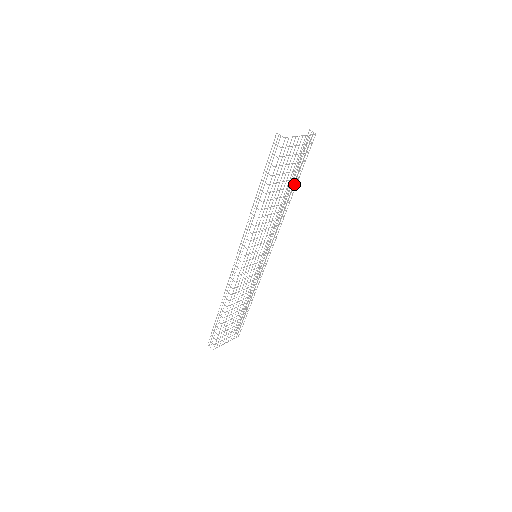
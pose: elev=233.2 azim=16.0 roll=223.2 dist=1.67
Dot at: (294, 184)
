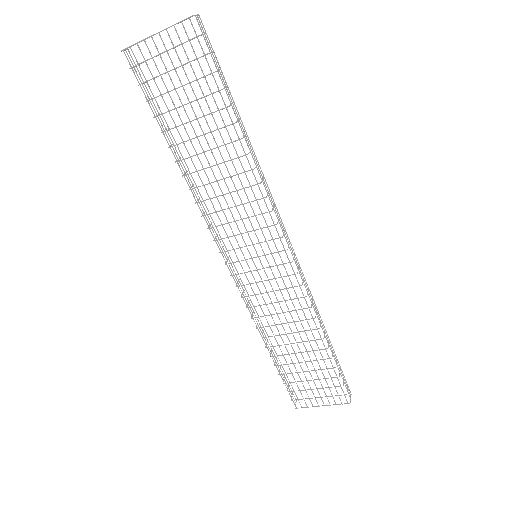
Dot at: (237, 120)
